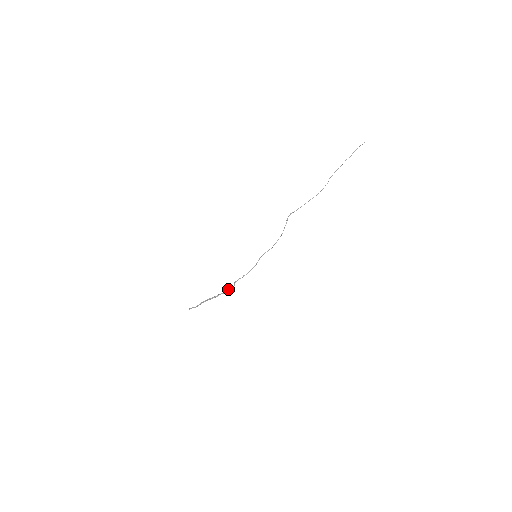
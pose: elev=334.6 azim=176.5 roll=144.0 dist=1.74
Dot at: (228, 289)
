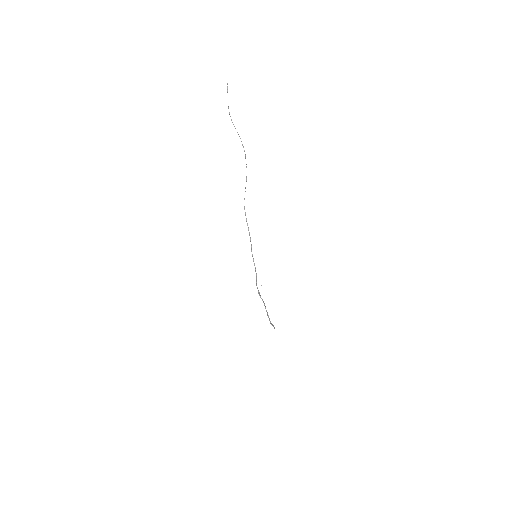
Dot at: (261, 298)
